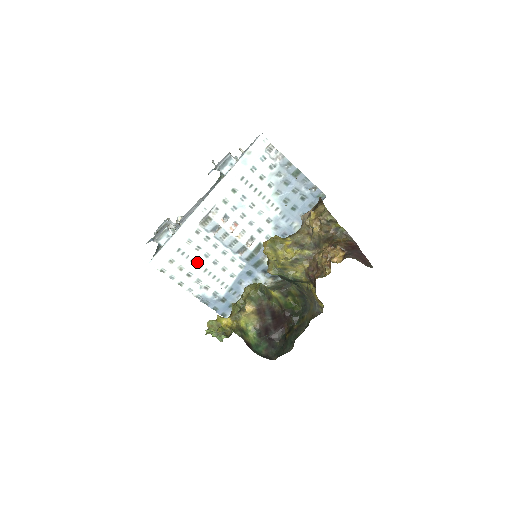
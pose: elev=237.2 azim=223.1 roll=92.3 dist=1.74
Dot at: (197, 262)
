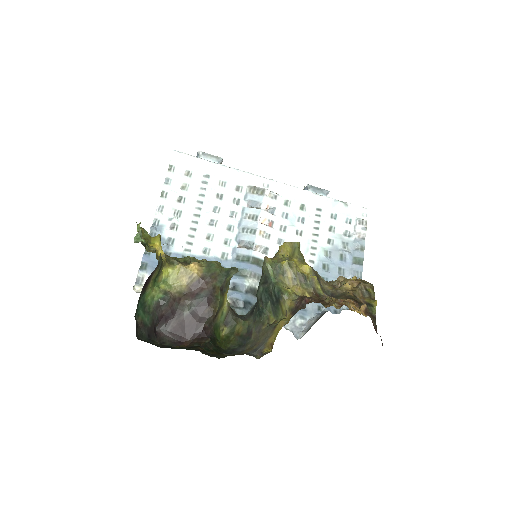
Dot at: (202, 202)
